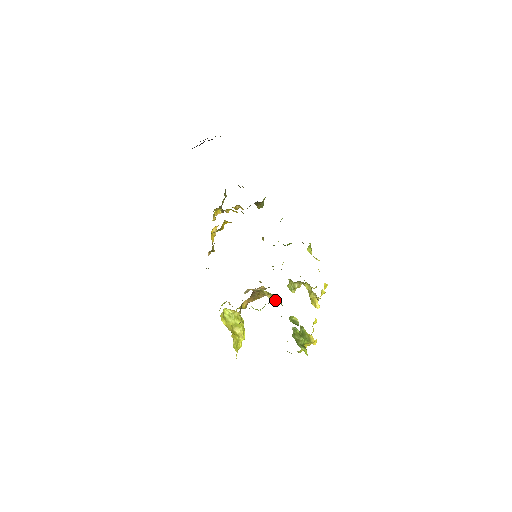
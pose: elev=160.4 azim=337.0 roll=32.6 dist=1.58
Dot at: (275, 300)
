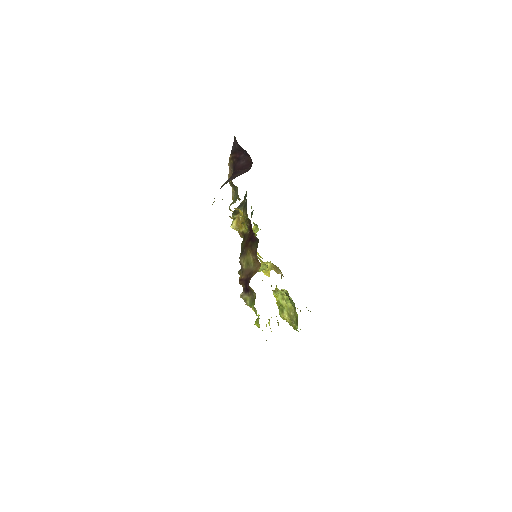
Dot at: (278, 291)
